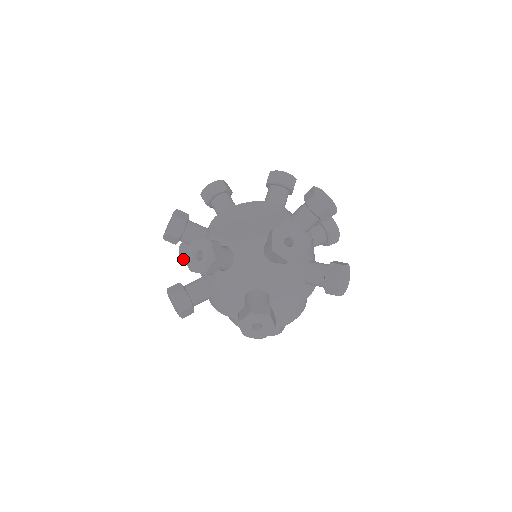
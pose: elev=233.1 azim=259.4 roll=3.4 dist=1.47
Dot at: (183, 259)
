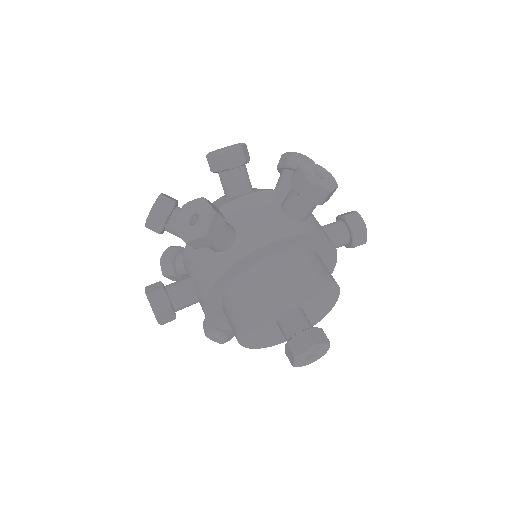
Dot at: (206, 329)
